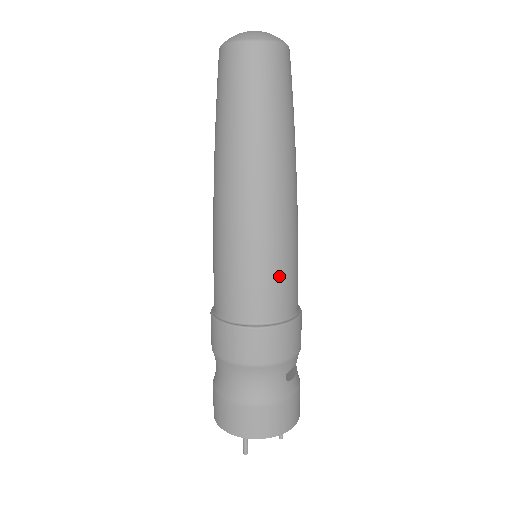
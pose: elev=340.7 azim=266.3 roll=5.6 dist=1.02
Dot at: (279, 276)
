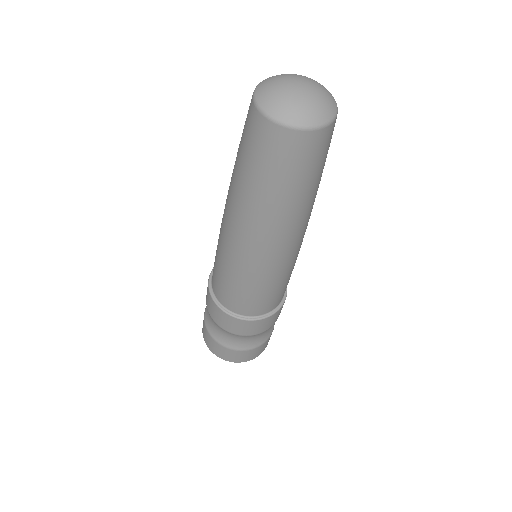
Dot at: (284, 286)
